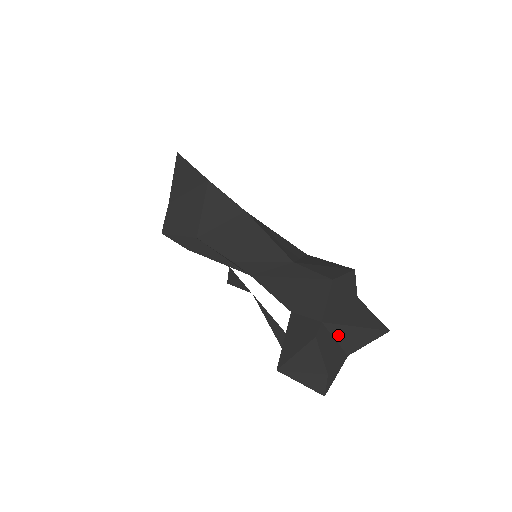
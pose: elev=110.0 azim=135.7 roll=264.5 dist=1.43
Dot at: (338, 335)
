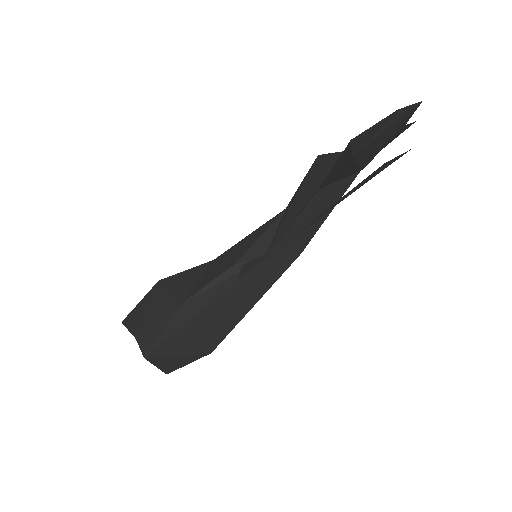
Dot at: occluded
